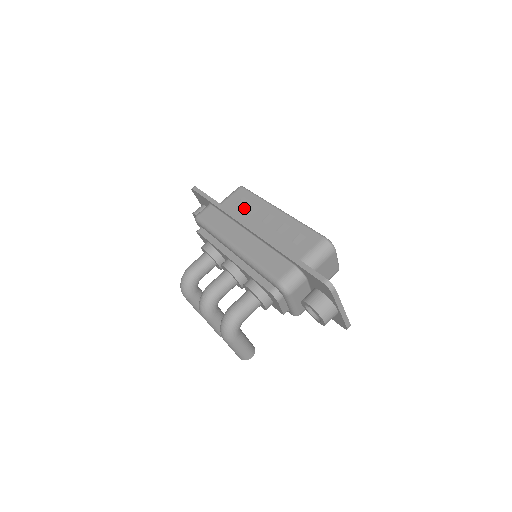
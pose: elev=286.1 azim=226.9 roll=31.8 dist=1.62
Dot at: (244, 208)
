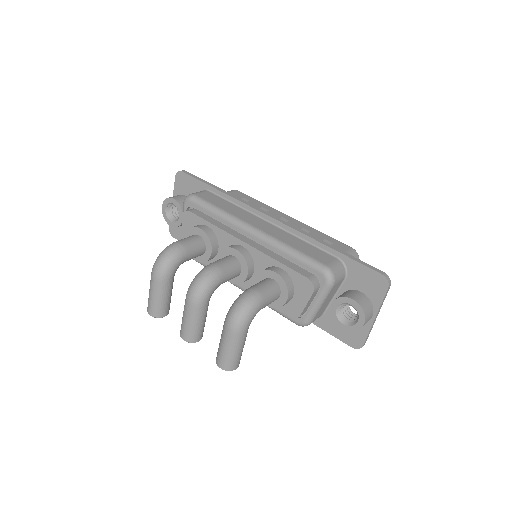
Dot at: occluded
